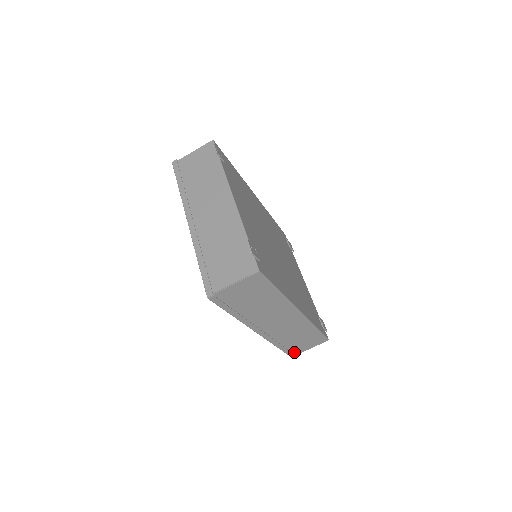
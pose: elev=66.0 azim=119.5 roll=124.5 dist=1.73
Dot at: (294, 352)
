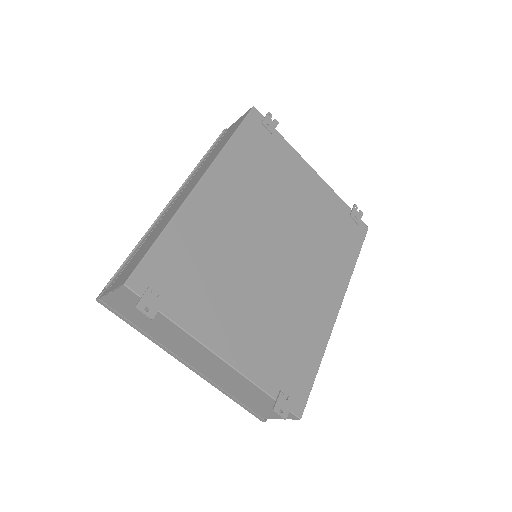
Dot at: occluded
